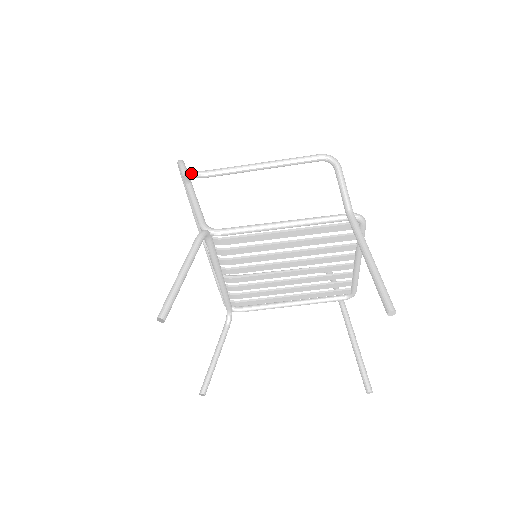
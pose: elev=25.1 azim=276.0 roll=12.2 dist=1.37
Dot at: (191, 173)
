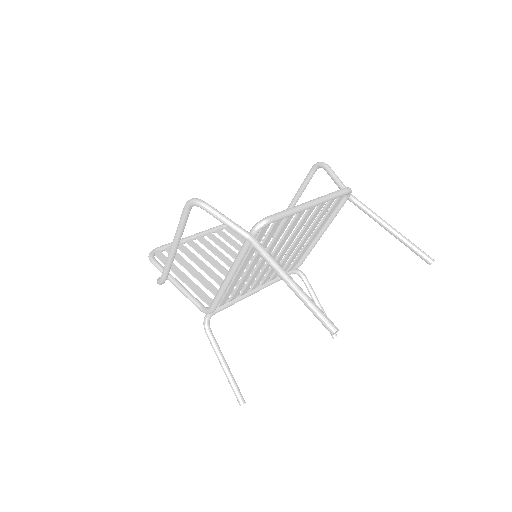
Dot at: (159, 284)
